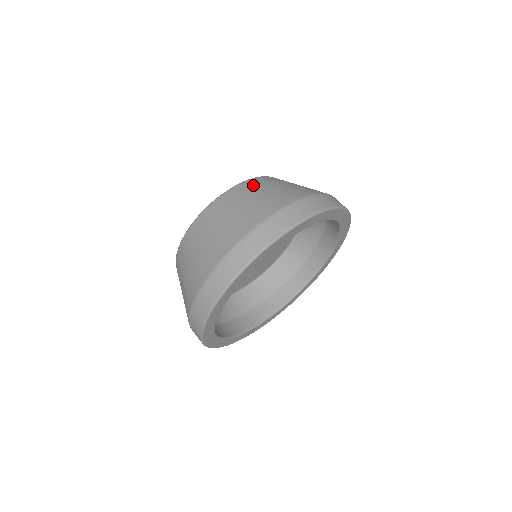
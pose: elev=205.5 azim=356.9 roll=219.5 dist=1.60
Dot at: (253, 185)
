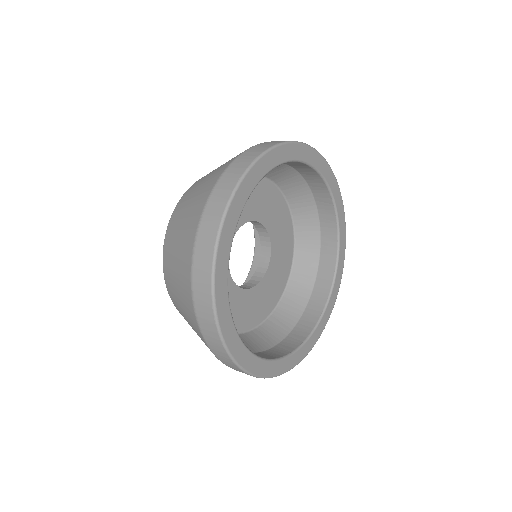
Dot at: (175, 219)
